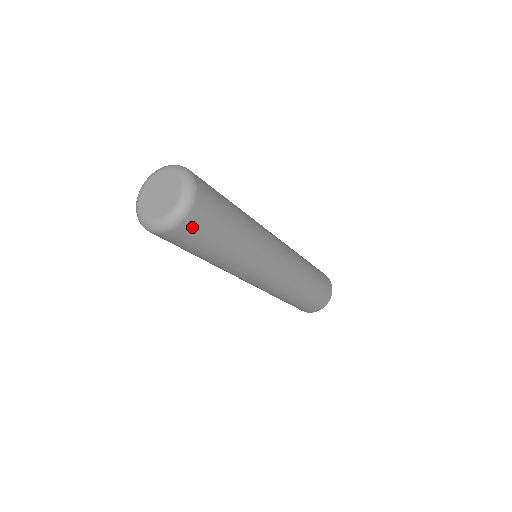
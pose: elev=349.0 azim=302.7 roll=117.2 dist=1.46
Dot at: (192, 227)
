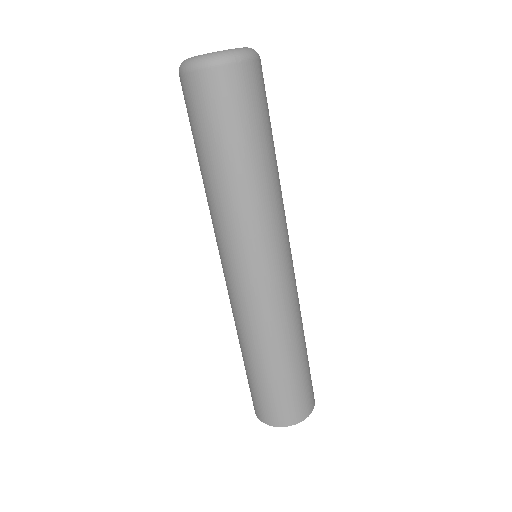
Dot at: (212, 87)
